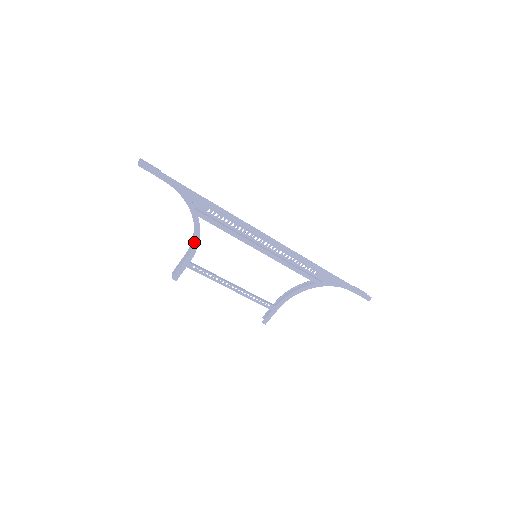
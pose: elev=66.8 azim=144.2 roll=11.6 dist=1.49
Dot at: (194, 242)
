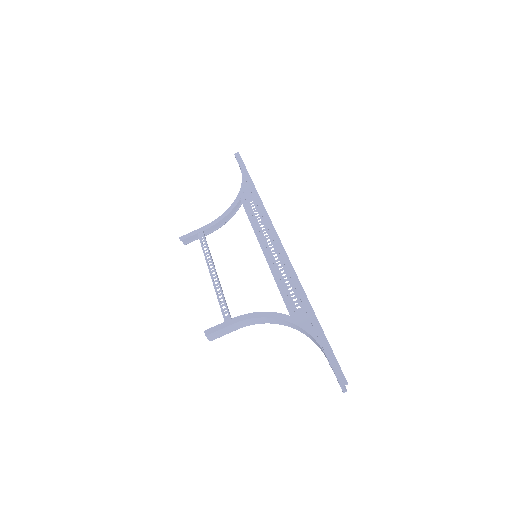
Dot at: (221, 216)
